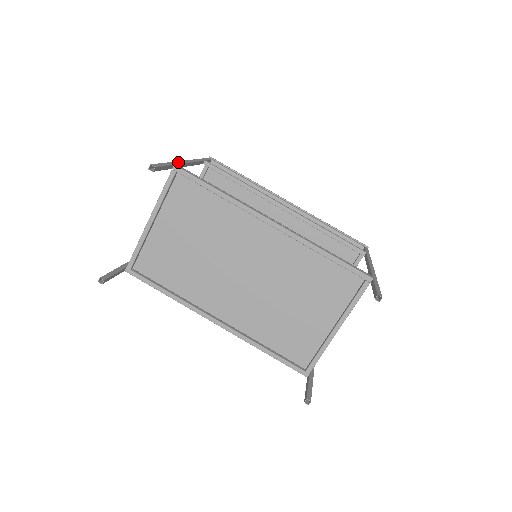
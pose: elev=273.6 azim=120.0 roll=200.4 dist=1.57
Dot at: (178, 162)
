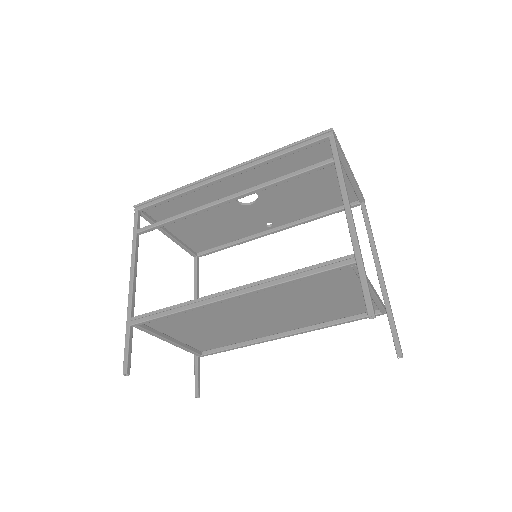
Dot at: (129, 308)
